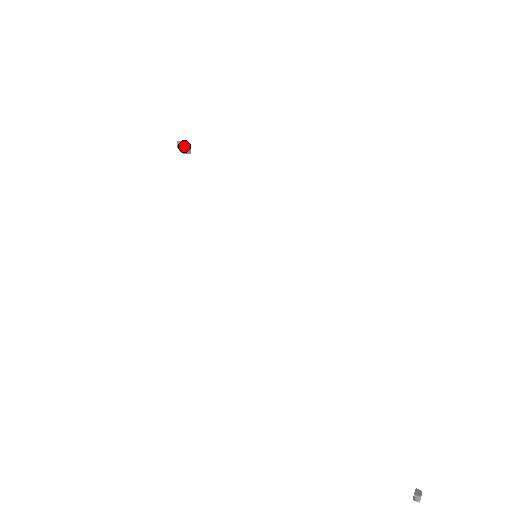
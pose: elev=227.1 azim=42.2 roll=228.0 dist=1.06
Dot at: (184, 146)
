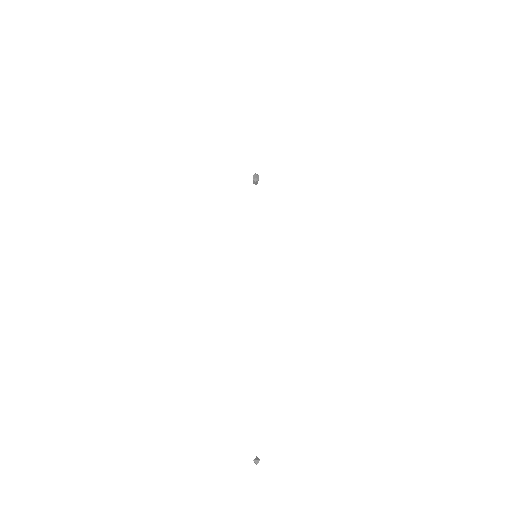
Dot at: (258, 178)
